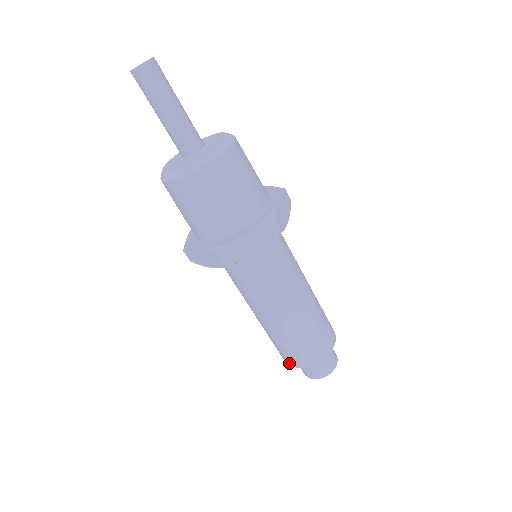
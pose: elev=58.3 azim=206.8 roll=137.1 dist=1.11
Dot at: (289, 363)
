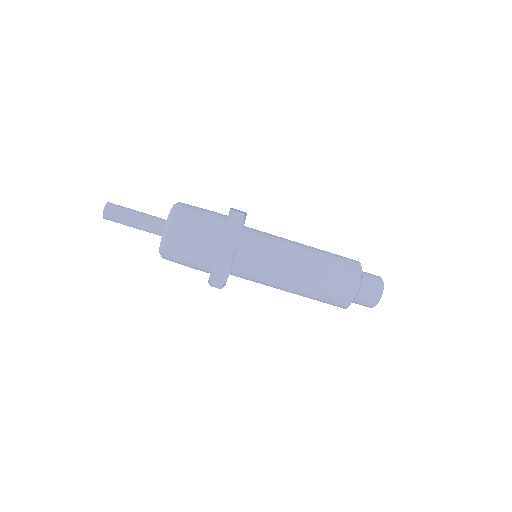
Dot at: (348, 302)
